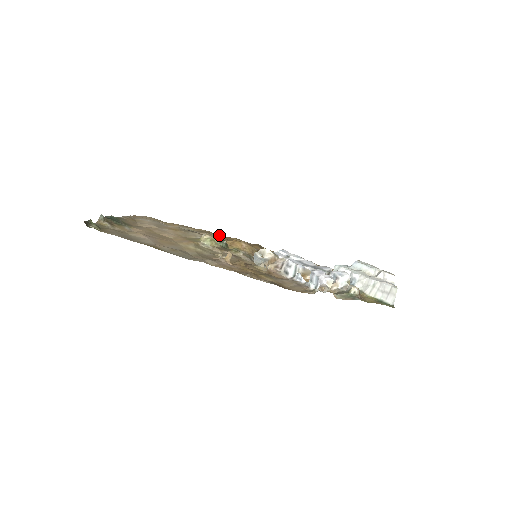
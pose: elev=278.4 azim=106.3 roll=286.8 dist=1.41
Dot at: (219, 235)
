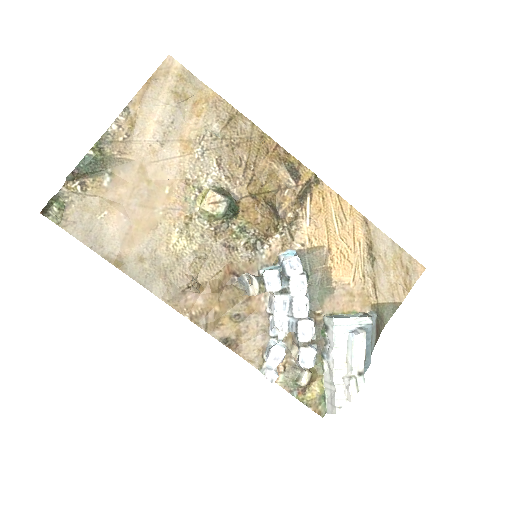
Dot at: (253, 156)
